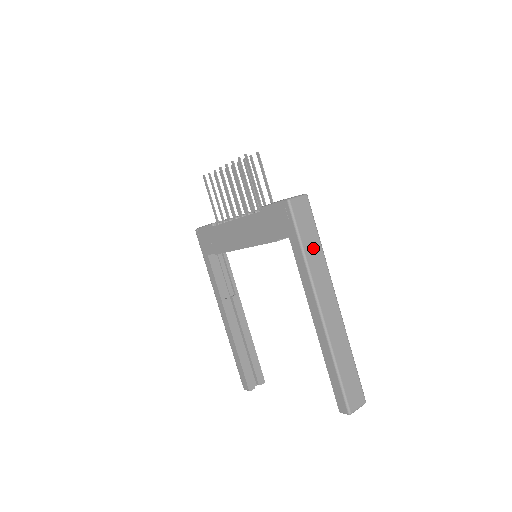
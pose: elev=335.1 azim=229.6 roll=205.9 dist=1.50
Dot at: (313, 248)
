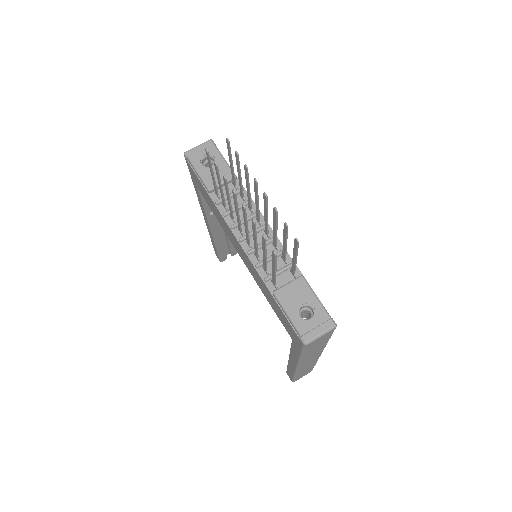
Dot at: (315, 350)
